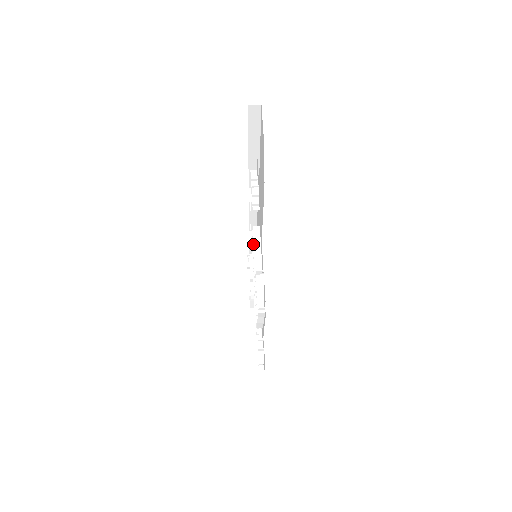
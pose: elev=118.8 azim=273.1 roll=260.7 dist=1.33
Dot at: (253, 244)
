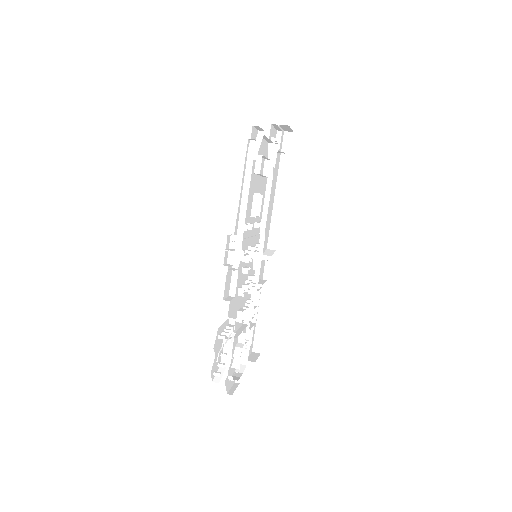
Dot at: (257, 243)
